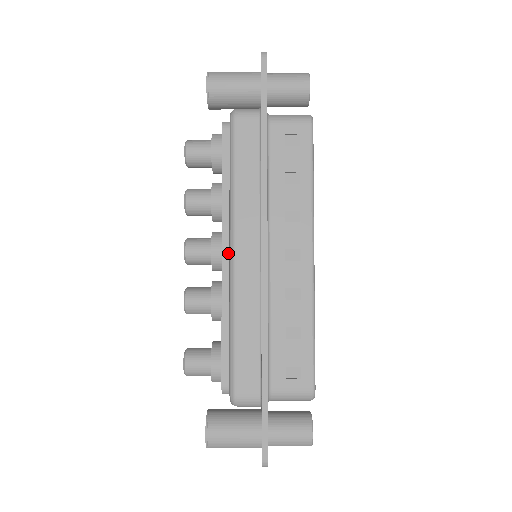
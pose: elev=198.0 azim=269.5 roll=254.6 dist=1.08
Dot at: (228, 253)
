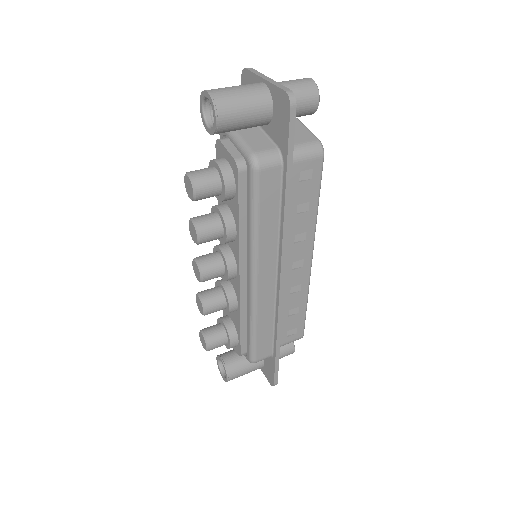
Dot at: (245, 275)
